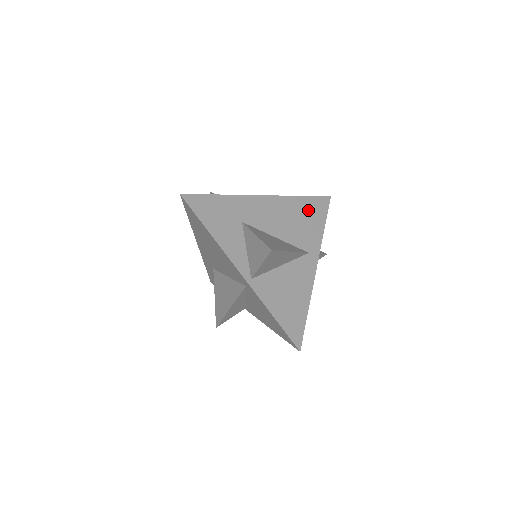
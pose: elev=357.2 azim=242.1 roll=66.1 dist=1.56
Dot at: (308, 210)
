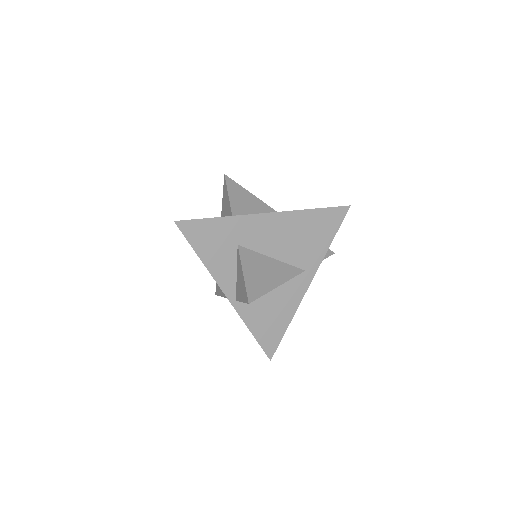
Dot at: (318, 224)
